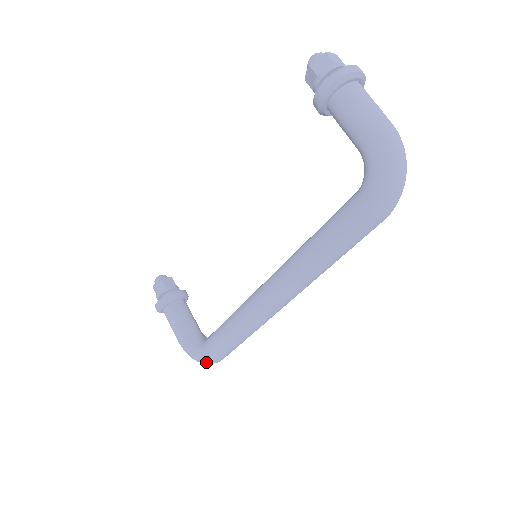
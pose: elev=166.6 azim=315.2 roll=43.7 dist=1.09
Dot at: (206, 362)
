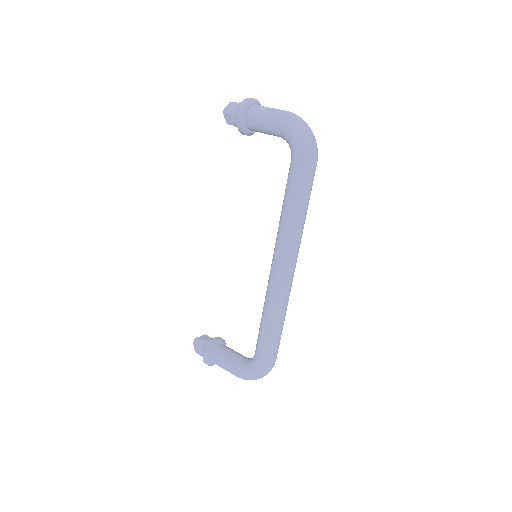
Dot at: (264, 370)
